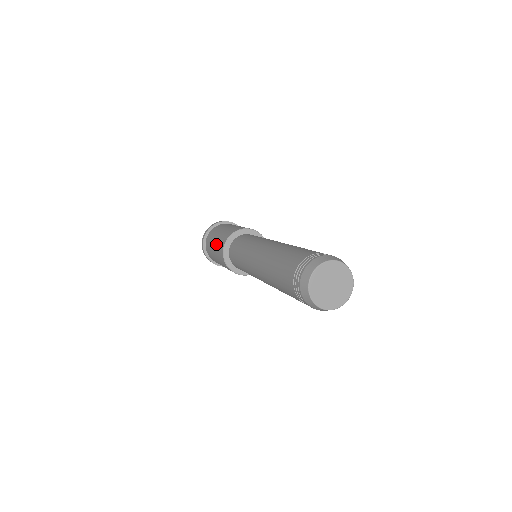
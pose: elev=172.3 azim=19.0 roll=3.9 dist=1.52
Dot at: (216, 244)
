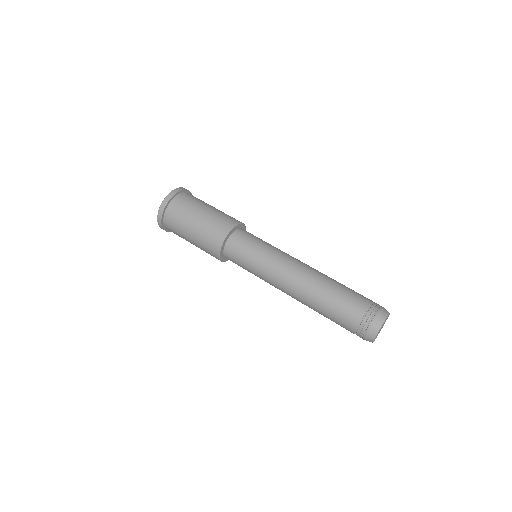
Dot at: (199, 236)
